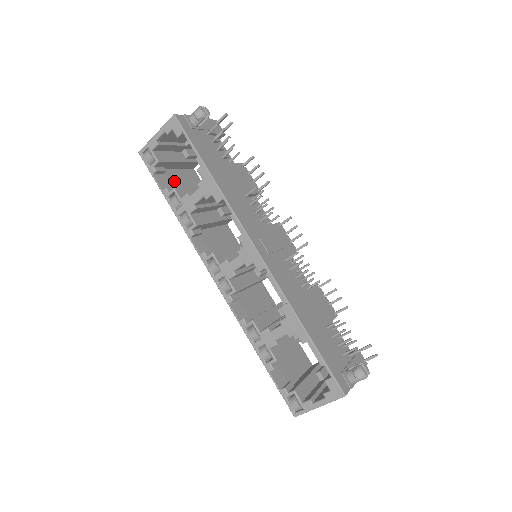
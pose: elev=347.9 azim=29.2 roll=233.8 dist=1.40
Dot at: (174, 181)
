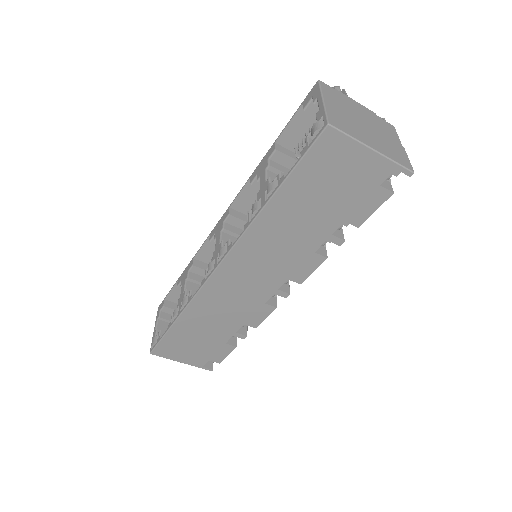
Dot at: (187, 341)
